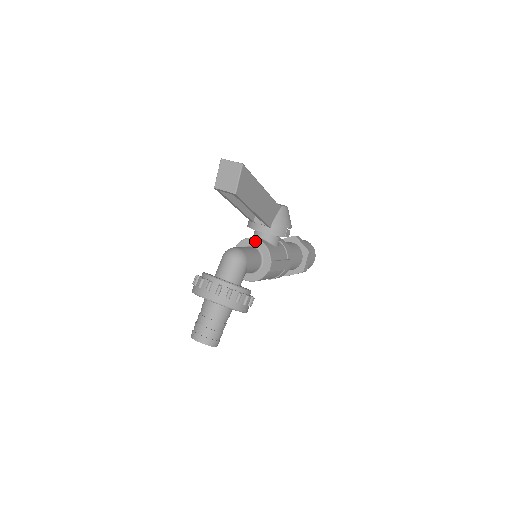
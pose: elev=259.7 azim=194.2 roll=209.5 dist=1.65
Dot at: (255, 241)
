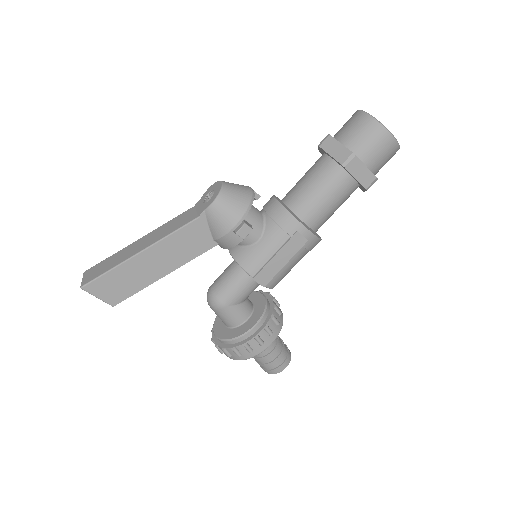
Dot at: occluded
